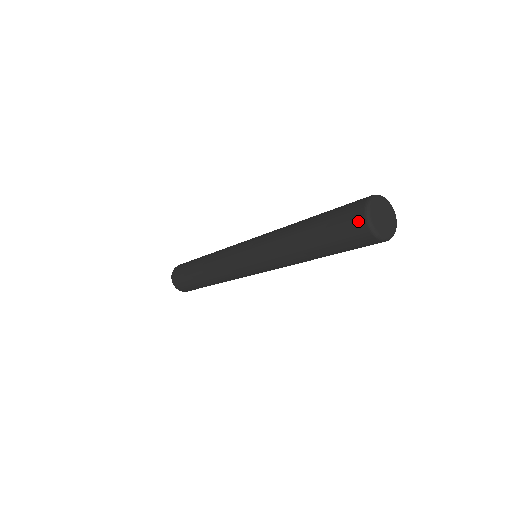
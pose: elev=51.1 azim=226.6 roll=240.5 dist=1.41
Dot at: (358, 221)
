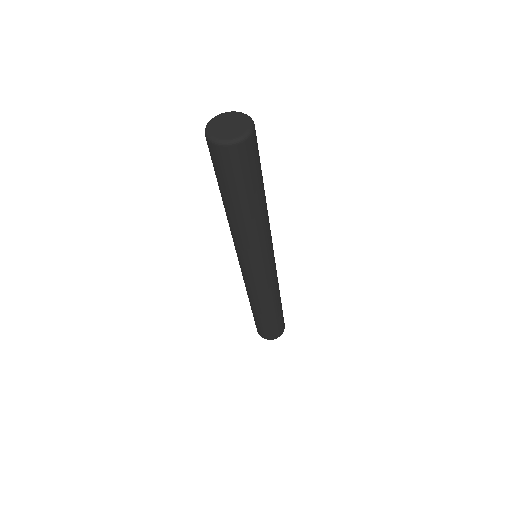
Dot at: (210, 148)
